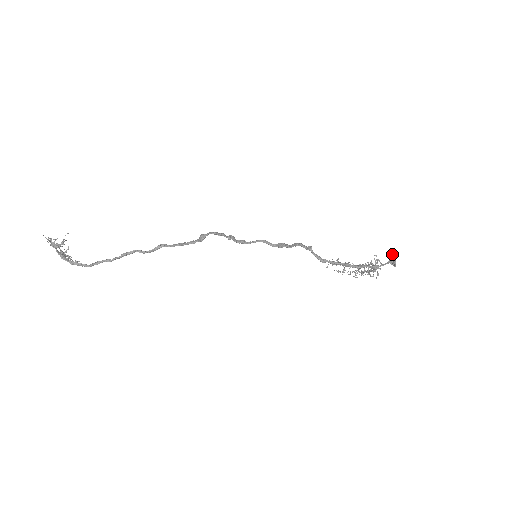
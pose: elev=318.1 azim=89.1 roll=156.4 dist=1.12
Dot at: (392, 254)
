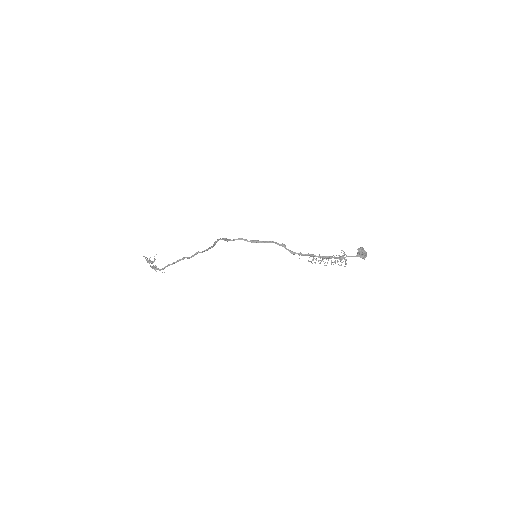
Dot at: (361, 250)
